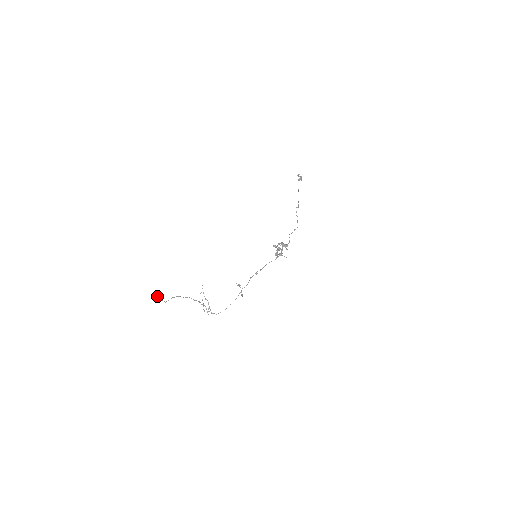
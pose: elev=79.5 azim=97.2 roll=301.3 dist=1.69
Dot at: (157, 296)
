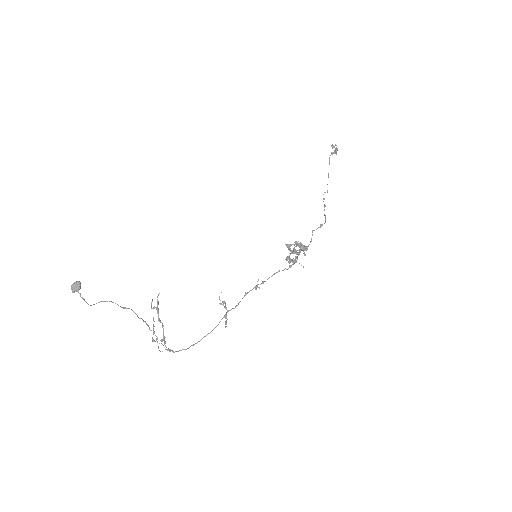
Dot at: (78, 291)
